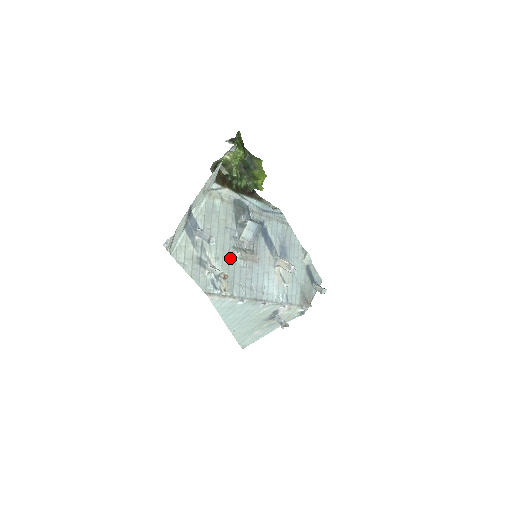
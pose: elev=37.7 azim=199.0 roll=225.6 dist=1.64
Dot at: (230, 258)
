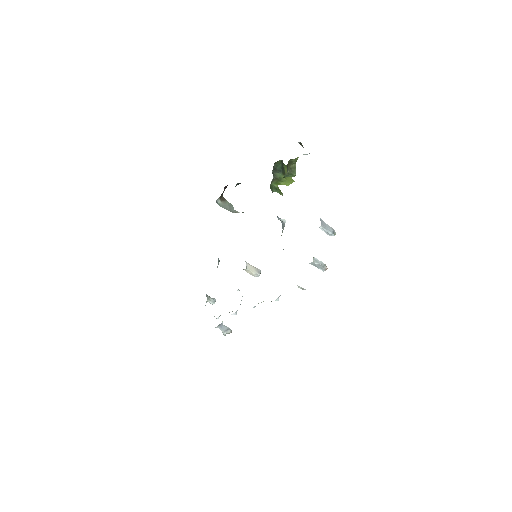
Dot at: occluded
